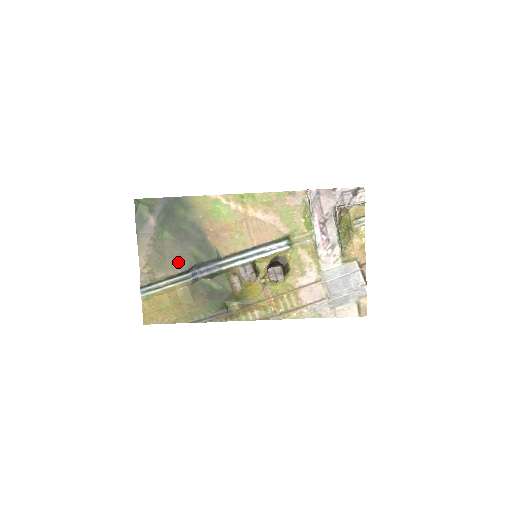
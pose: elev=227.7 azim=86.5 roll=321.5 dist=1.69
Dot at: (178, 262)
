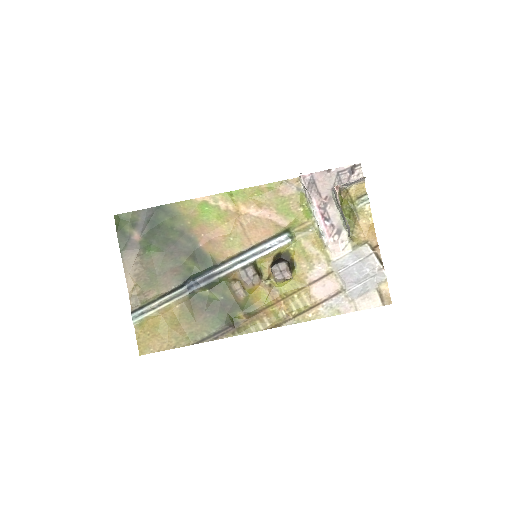
Dot at: (170, 277)
